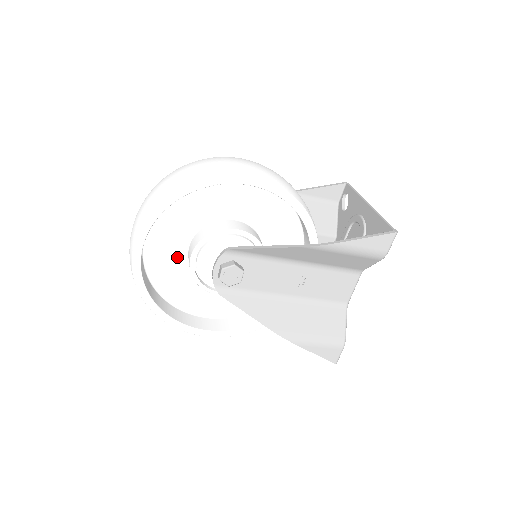
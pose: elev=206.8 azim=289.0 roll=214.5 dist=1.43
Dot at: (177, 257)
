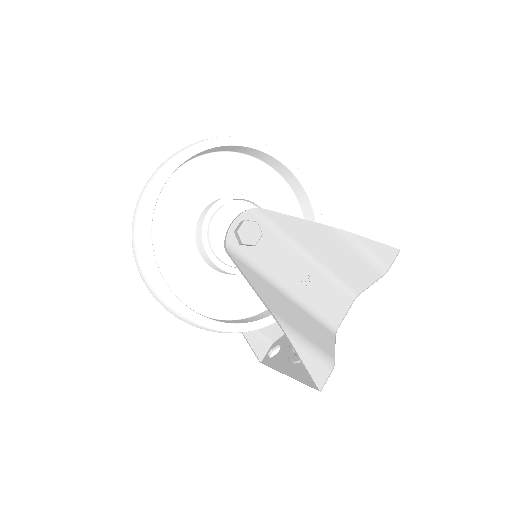
Dot at: (186, 217)
